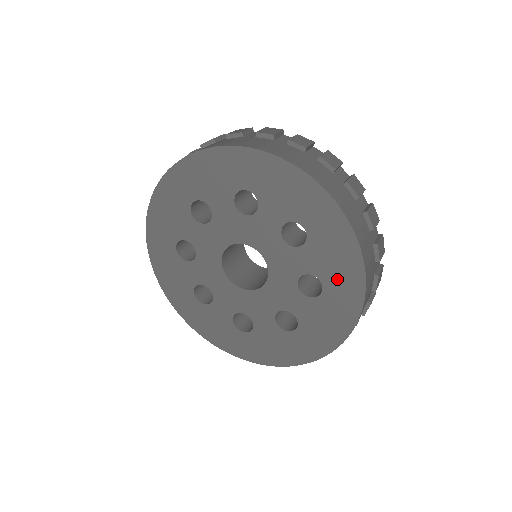
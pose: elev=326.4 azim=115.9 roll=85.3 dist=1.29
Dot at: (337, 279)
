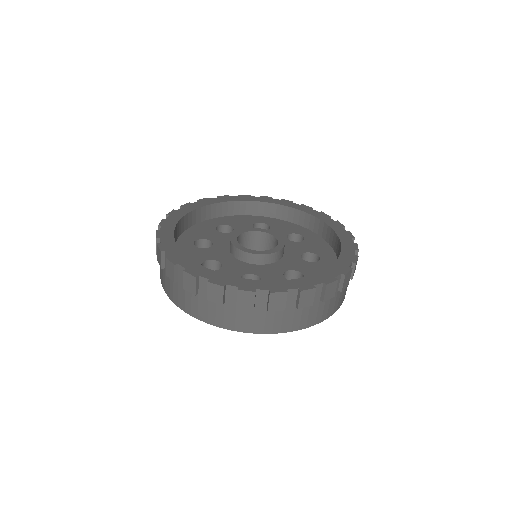
Dot at: occluded
